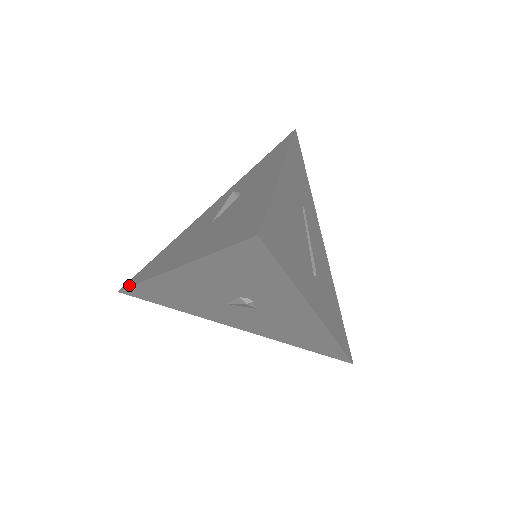
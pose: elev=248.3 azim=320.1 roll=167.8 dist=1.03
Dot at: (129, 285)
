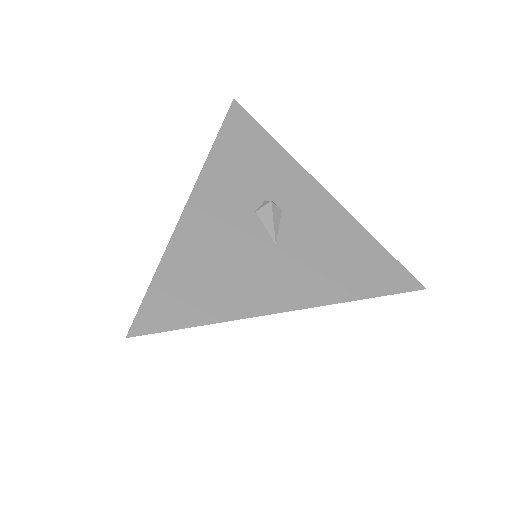
Dot at: (169, 326)
